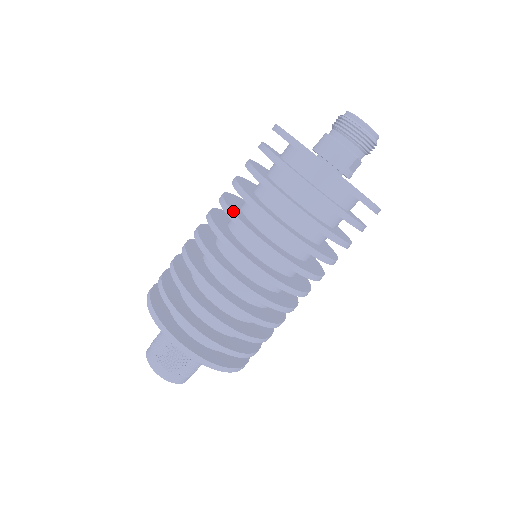
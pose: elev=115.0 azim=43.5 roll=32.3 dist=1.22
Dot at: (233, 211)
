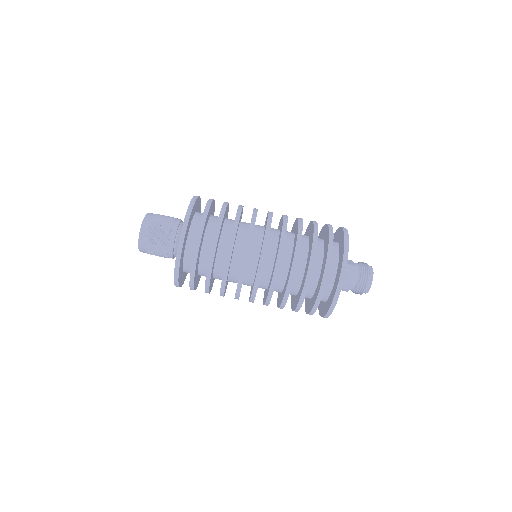
Dot at: occluded
